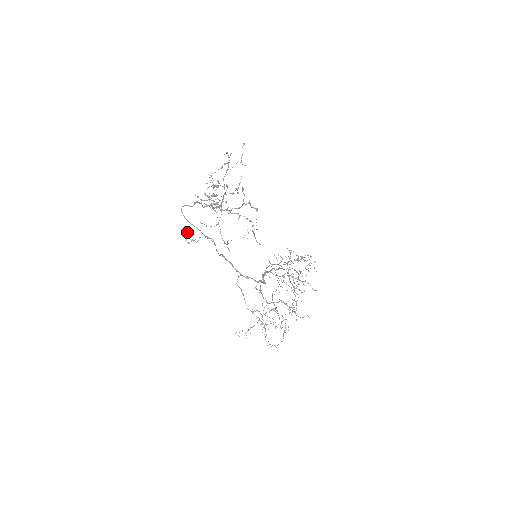
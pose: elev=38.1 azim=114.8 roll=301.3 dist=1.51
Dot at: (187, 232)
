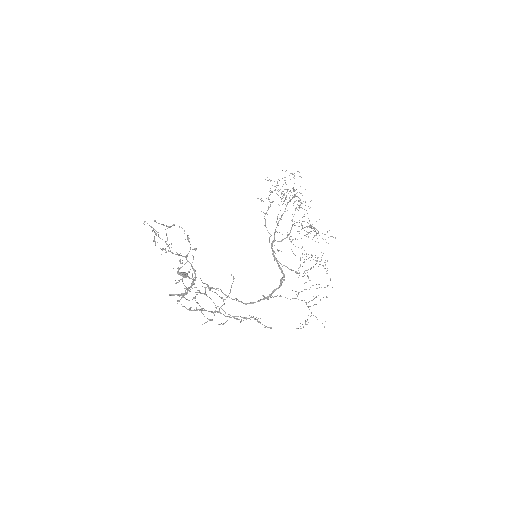
Dot at: (184, 273)
